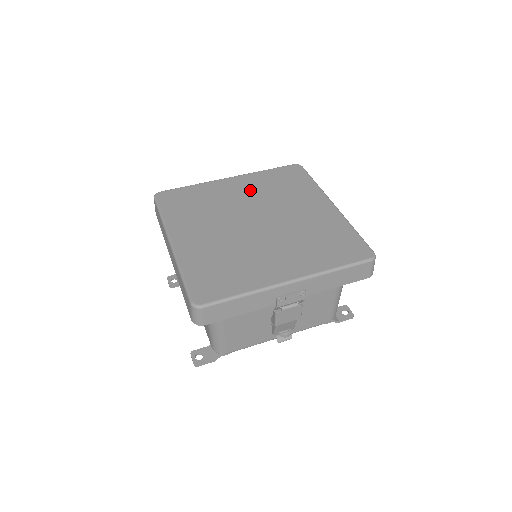
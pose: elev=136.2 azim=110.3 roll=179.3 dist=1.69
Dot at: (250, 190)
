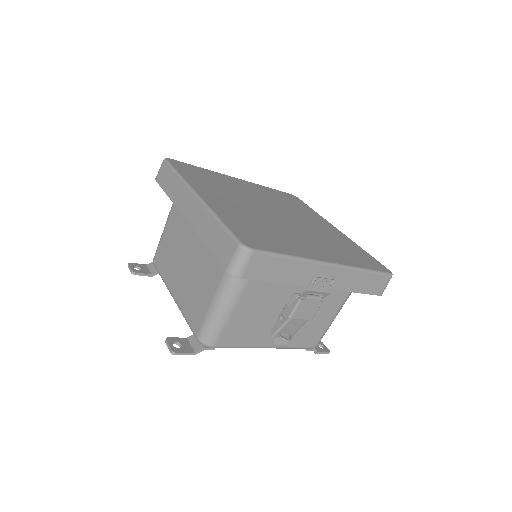
Dot at: (260, 193)
